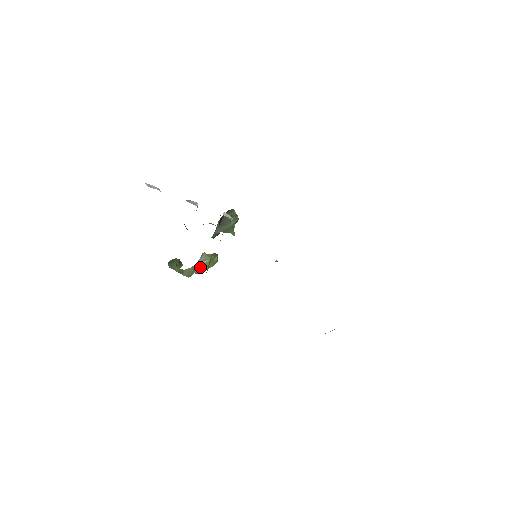
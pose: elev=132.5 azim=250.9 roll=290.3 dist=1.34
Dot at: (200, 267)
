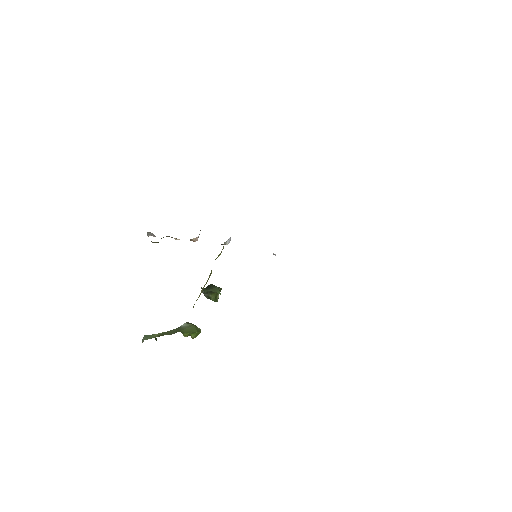
Dot at: (184, 329)
